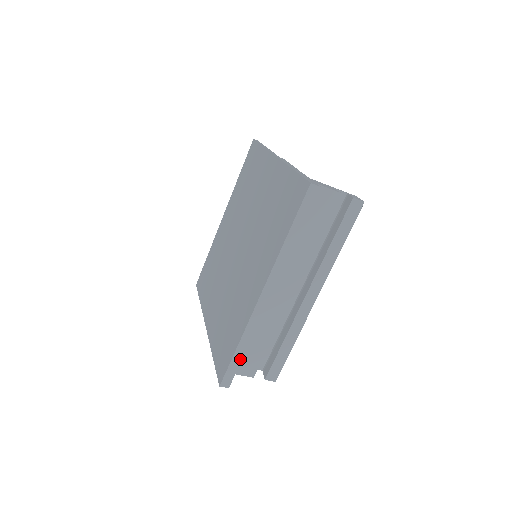
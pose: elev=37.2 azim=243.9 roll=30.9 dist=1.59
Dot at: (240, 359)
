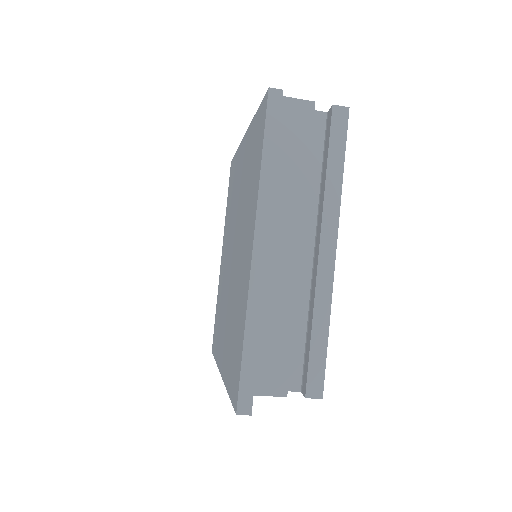
Dot at: (254, 361)
